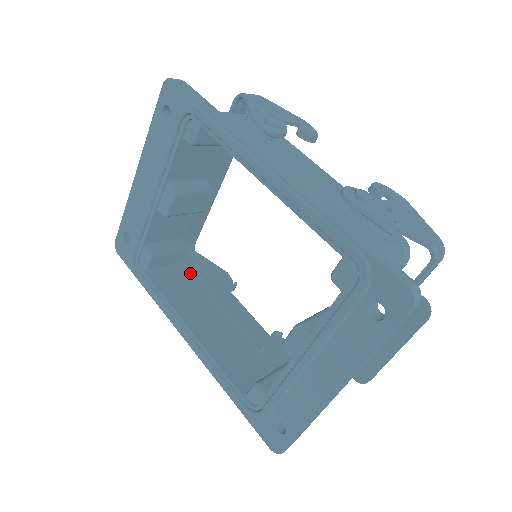
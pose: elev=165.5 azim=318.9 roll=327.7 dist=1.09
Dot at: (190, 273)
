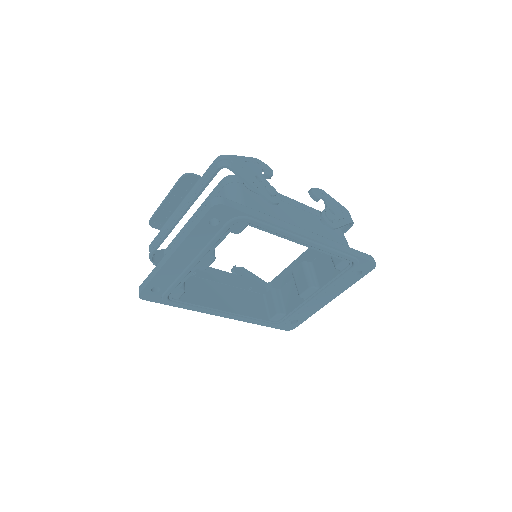
Dot at: occluded
